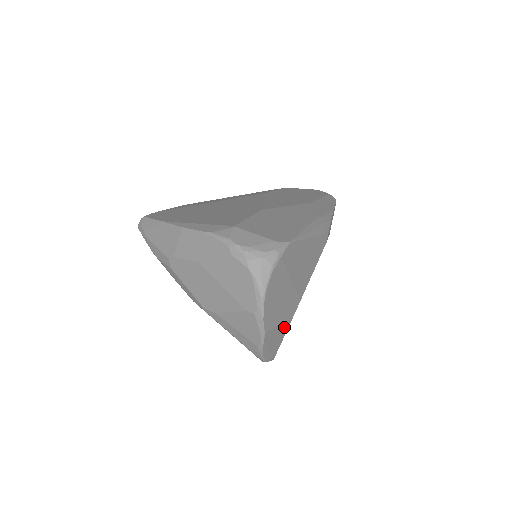
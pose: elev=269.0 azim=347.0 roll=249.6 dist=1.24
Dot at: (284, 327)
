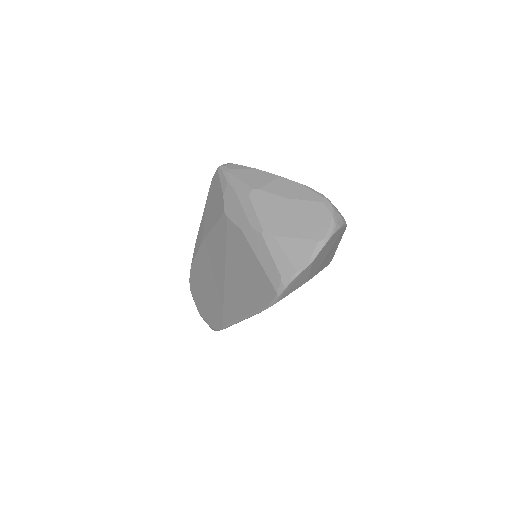
Dot at: (304, 280)
